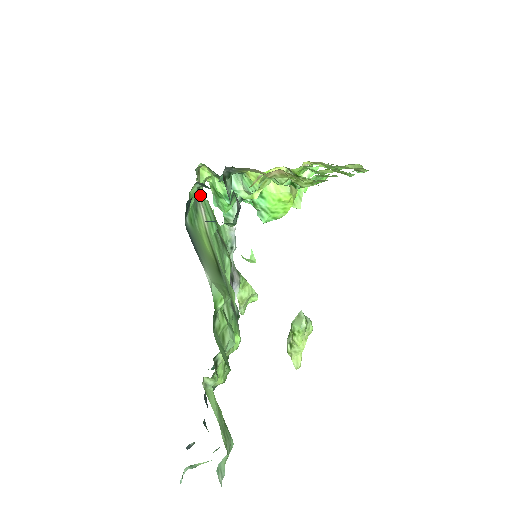
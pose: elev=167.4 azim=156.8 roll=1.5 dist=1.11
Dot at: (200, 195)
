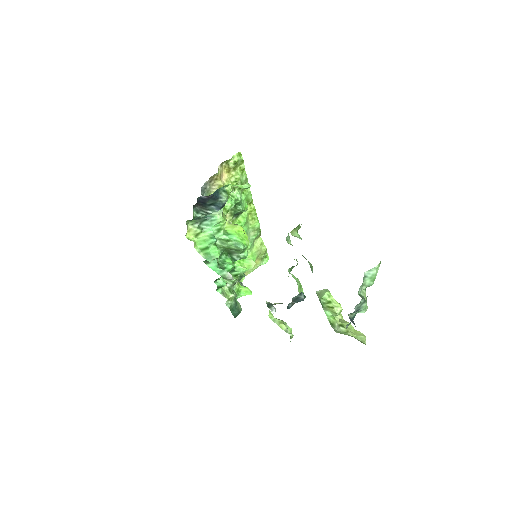
Dot at: occluded
